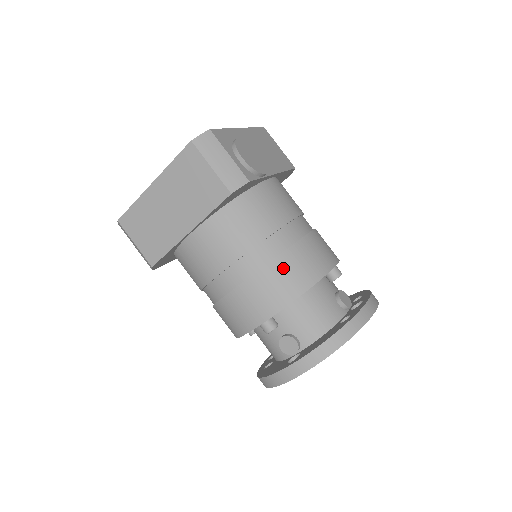
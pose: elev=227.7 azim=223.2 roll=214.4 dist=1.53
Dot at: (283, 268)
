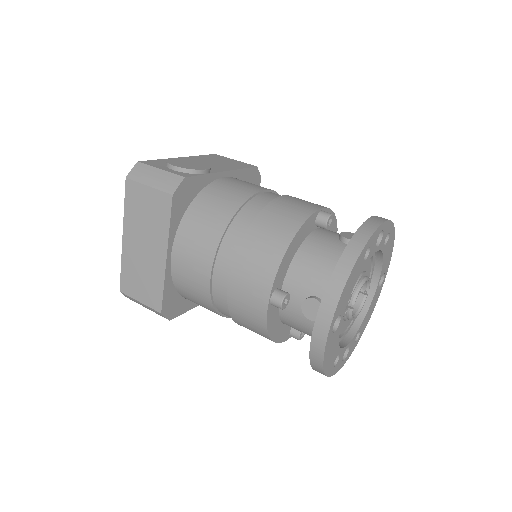
Dot at: (259, 234)
